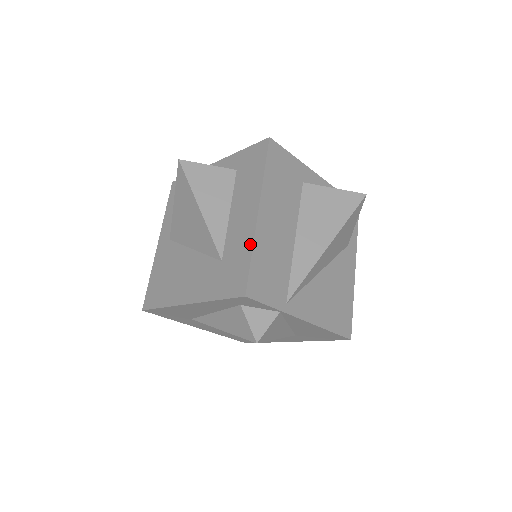
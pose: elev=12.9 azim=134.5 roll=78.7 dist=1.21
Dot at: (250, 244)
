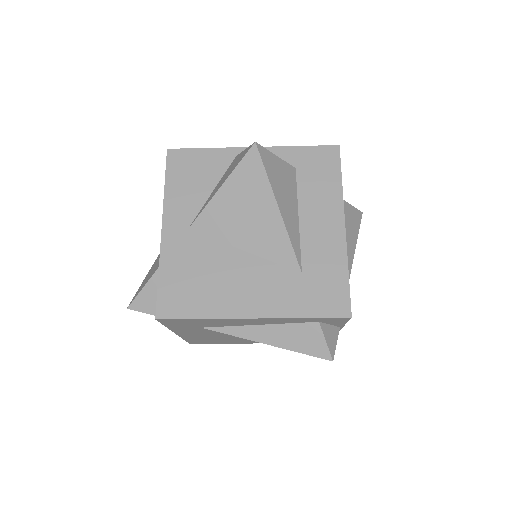
Dot at: (343, 261)
